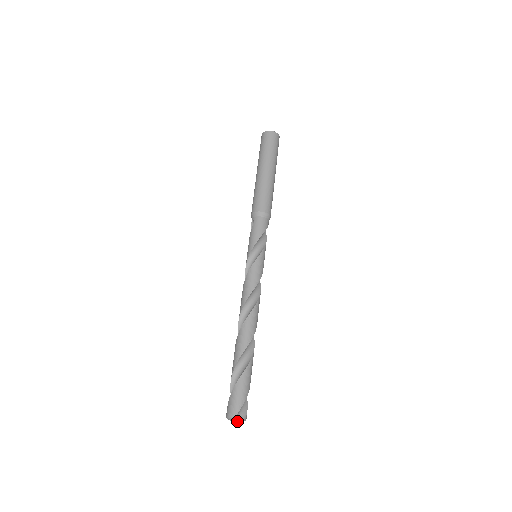
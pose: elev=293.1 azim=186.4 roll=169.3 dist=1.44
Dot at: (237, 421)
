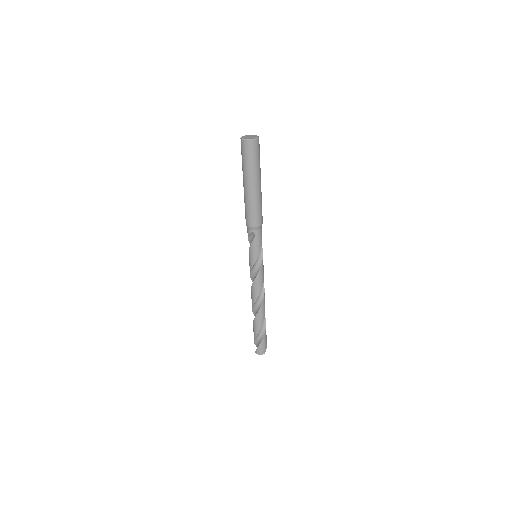
Dot at: occluded
